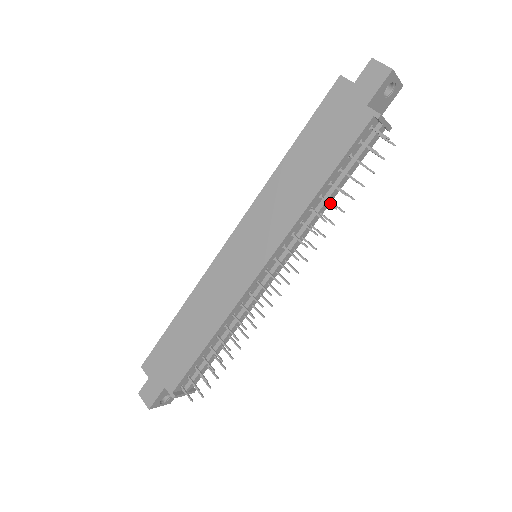
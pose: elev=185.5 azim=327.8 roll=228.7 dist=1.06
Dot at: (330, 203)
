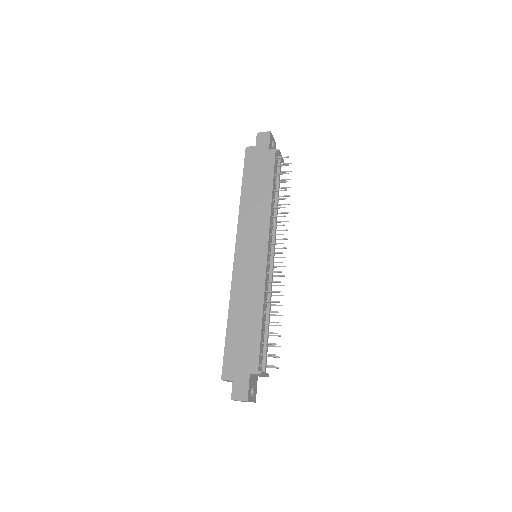
Dot at: (281, 198)
